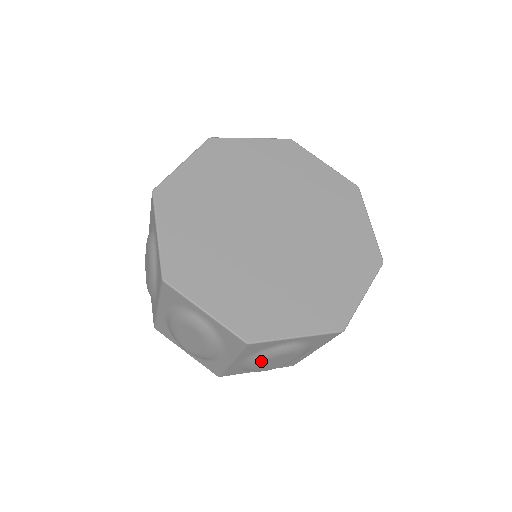
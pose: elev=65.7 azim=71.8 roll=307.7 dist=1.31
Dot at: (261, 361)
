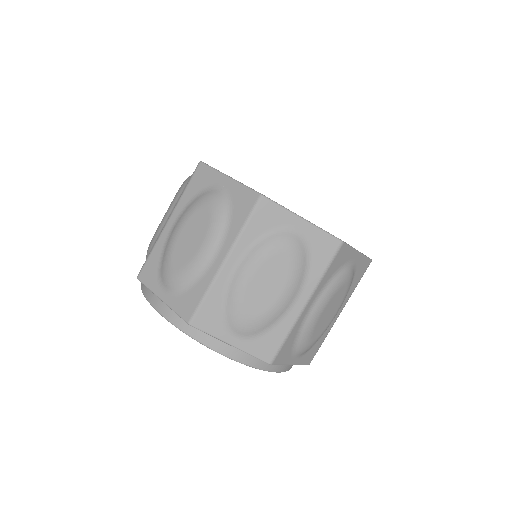
Dot at: (257, 261)
